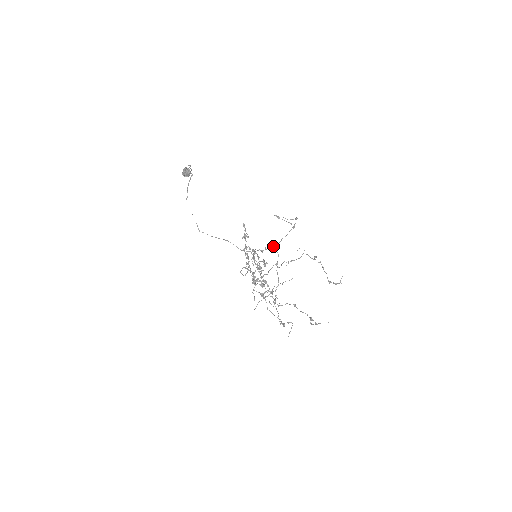
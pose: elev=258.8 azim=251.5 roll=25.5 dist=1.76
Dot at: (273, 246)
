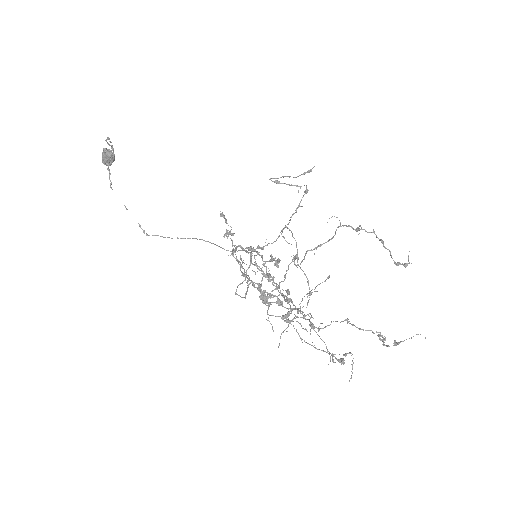
Dot at: occluded
